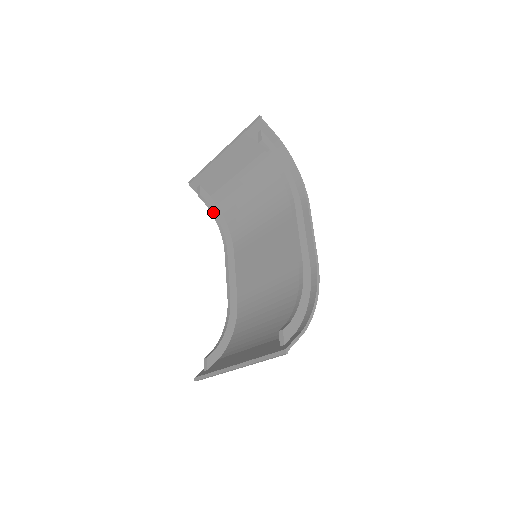
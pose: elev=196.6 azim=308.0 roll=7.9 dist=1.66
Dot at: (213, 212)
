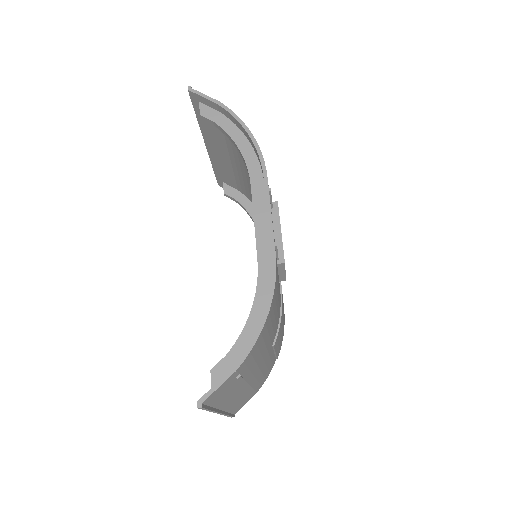
Dot at: (243, 208)
